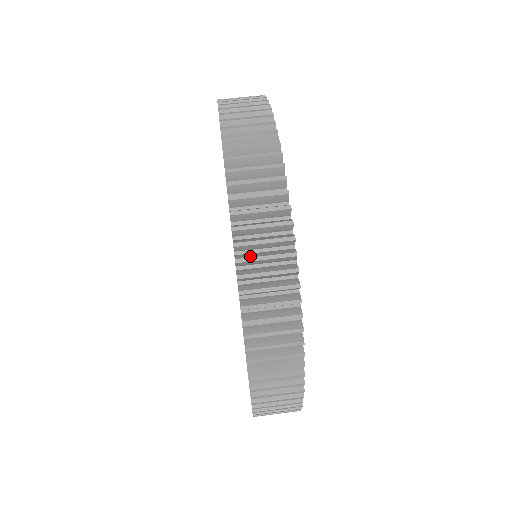
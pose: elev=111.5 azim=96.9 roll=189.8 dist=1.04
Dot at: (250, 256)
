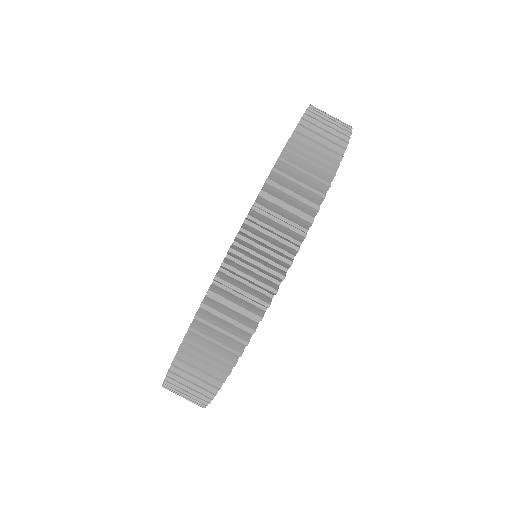
Dot at: occluded
